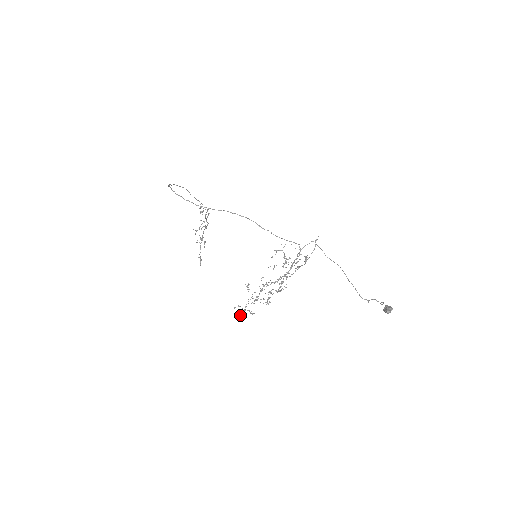
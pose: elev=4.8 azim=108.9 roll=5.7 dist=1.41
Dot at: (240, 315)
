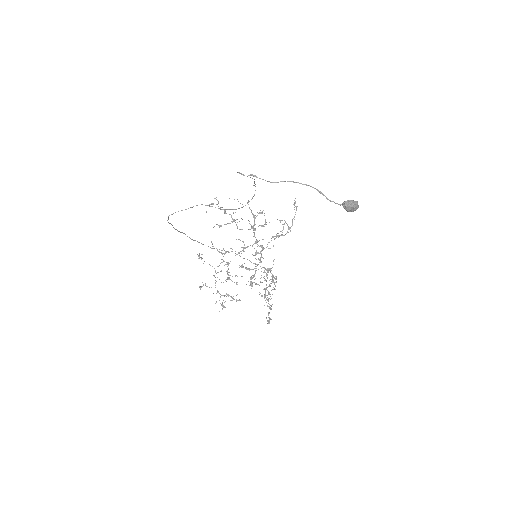
Dot at: occluded
